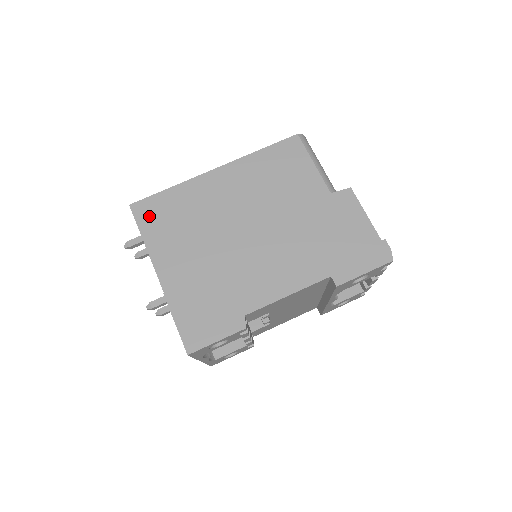
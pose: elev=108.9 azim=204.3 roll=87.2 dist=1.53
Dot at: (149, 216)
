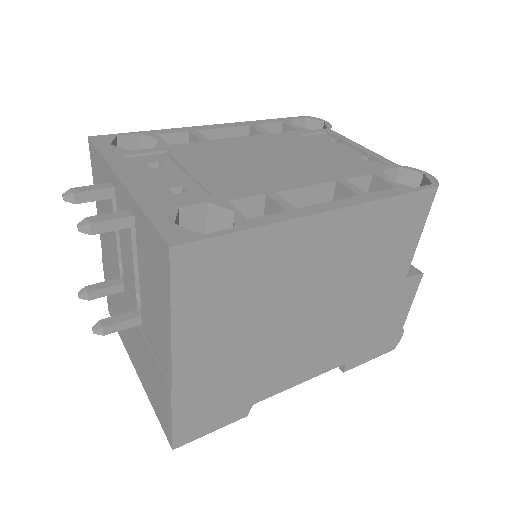
Dot at: (197, 275)
